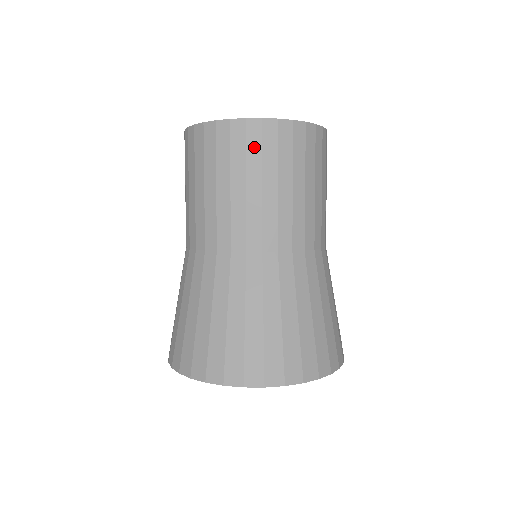
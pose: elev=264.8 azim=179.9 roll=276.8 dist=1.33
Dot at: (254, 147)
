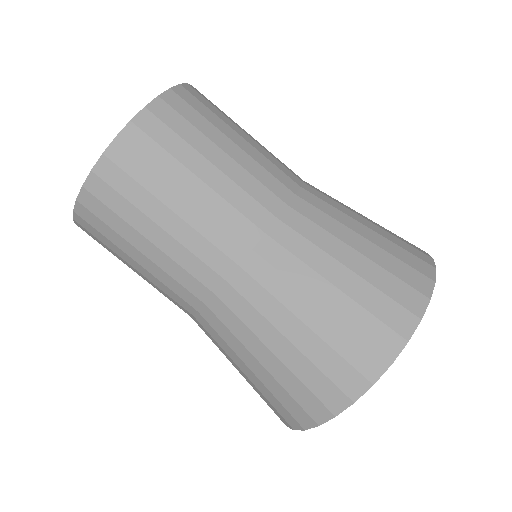
Dot at: (166, 138)
